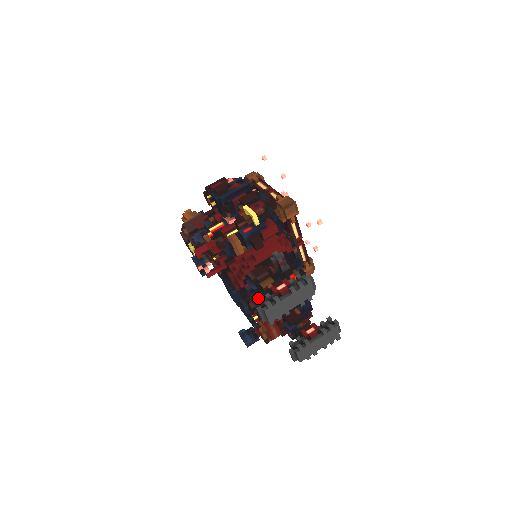
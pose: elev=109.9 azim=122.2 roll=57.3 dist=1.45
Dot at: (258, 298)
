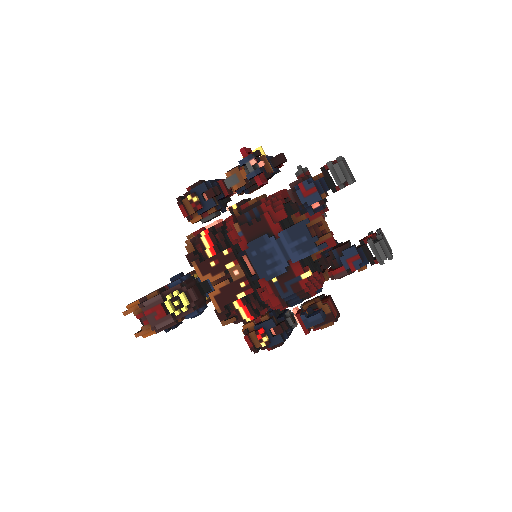
Dot at: (319, 183)
